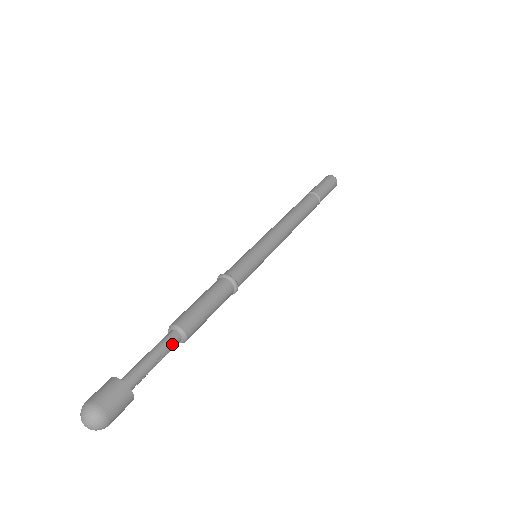
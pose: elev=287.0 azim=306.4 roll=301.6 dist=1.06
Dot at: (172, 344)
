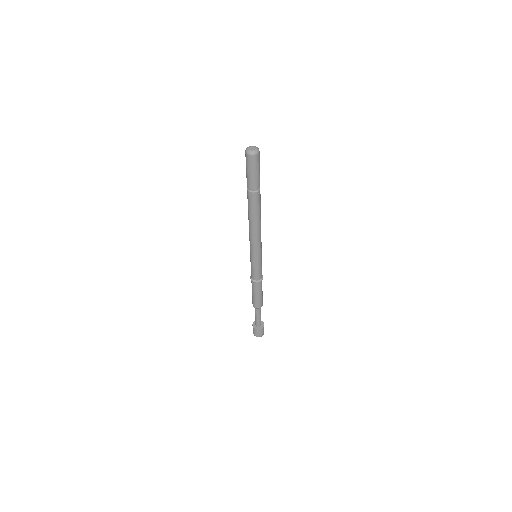
Dot at: (260, 310)
